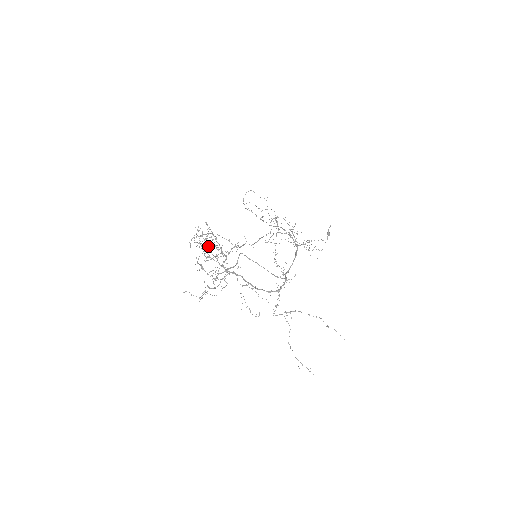
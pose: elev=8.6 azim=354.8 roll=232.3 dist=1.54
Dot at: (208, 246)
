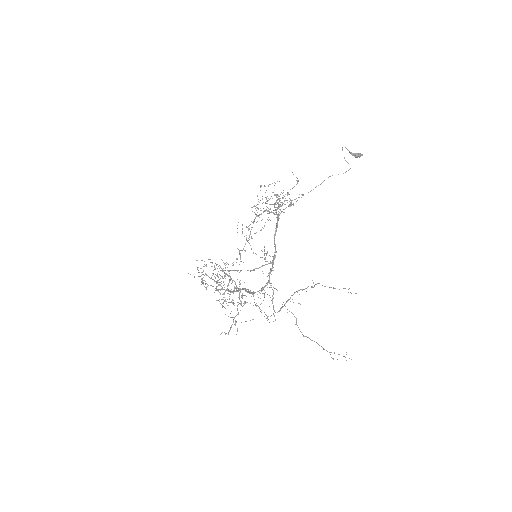
Dot at: (225, 276)
